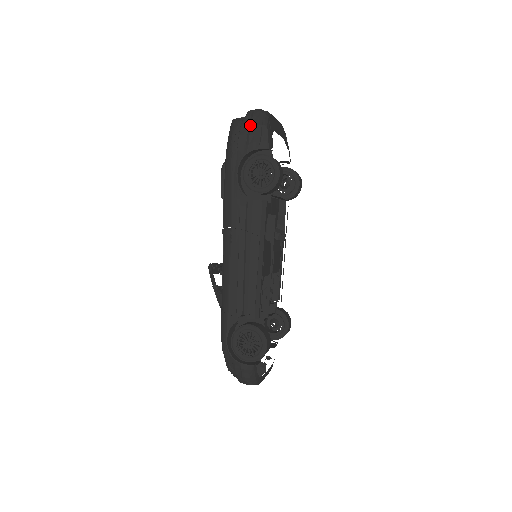
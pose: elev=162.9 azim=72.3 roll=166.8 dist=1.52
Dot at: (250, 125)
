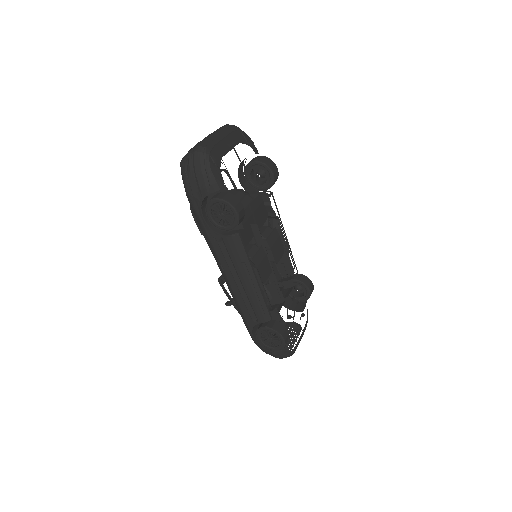
Dot at: (195, 172)
